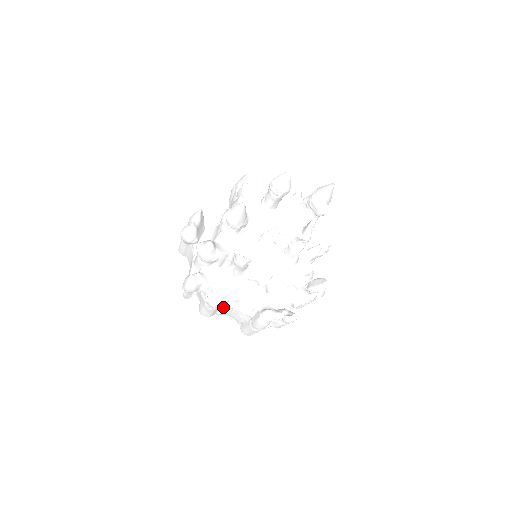
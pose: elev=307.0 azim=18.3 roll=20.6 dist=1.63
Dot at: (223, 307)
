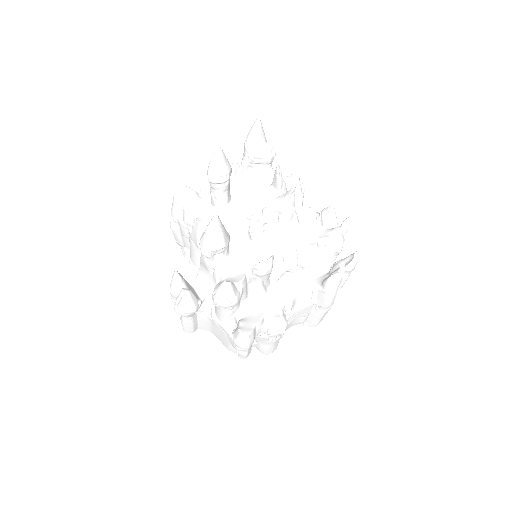
Dot at: occluded
